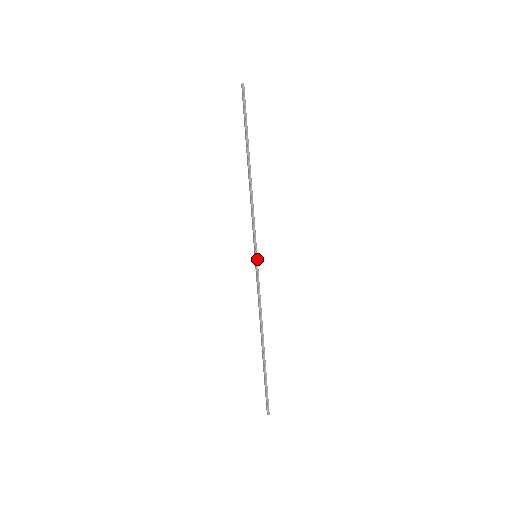
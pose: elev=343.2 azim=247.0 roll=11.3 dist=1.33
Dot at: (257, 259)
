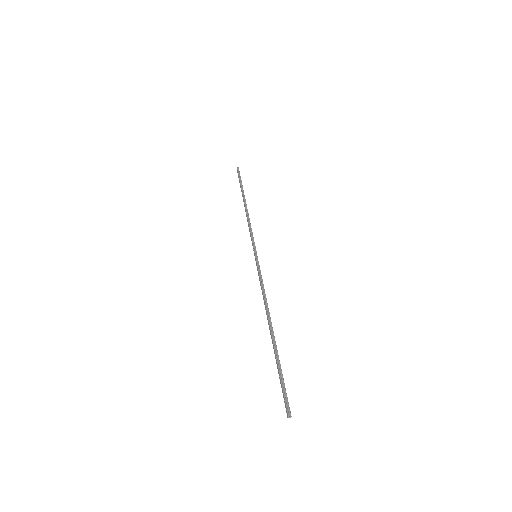
Dot at: (257, 257)
